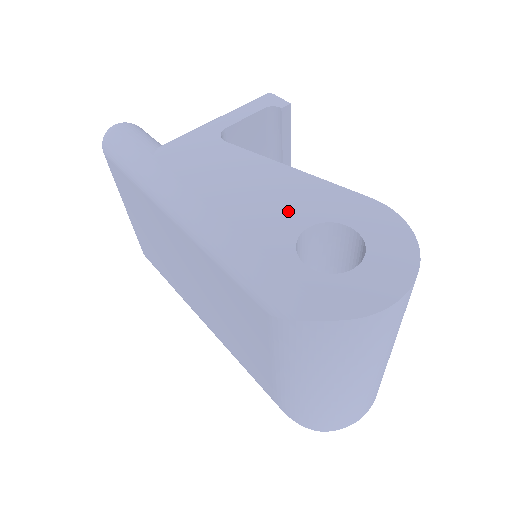
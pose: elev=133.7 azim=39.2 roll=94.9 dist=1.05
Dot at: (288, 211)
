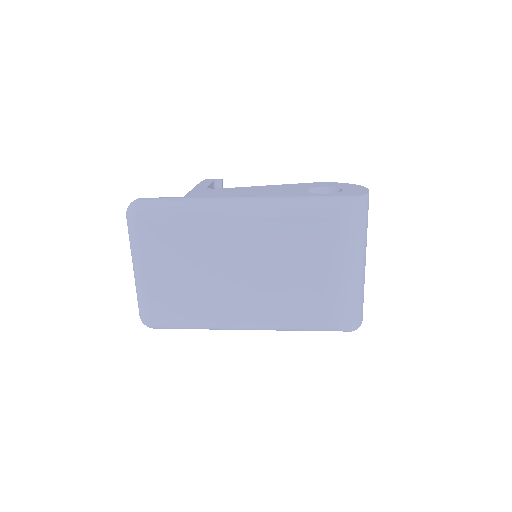
Dot at: (290, 190)
